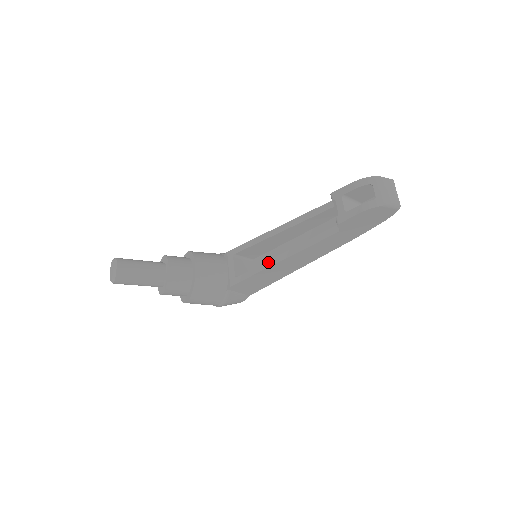
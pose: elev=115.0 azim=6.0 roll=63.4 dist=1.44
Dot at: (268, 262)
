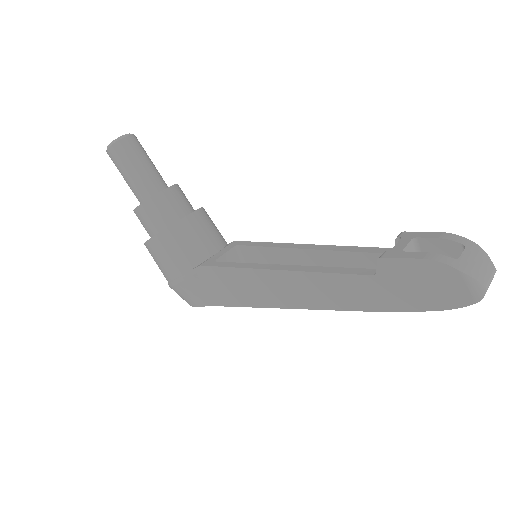
Dot at: (261, 264)
